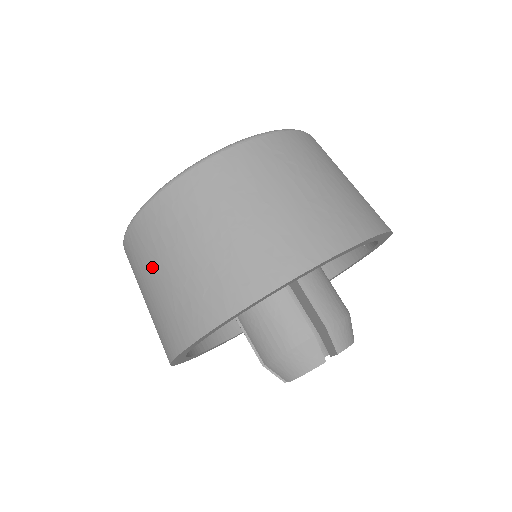
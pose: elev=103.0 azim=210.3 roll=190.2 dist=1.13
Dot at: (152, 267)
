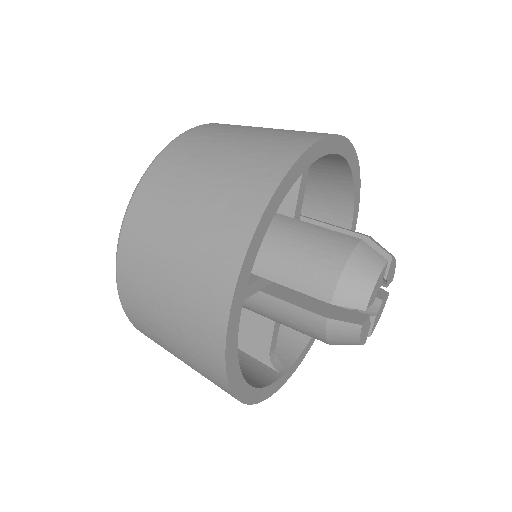
Dot at: (173, 209)
